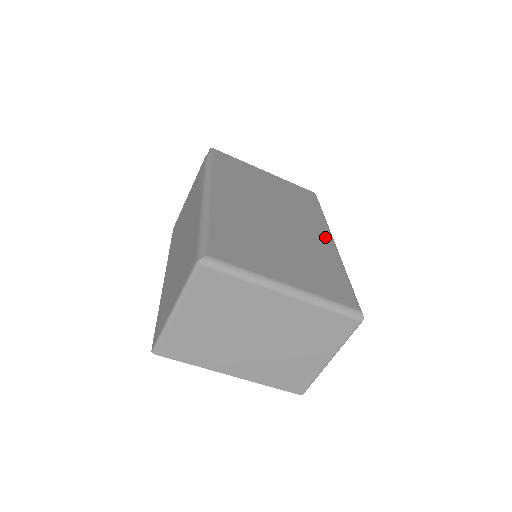
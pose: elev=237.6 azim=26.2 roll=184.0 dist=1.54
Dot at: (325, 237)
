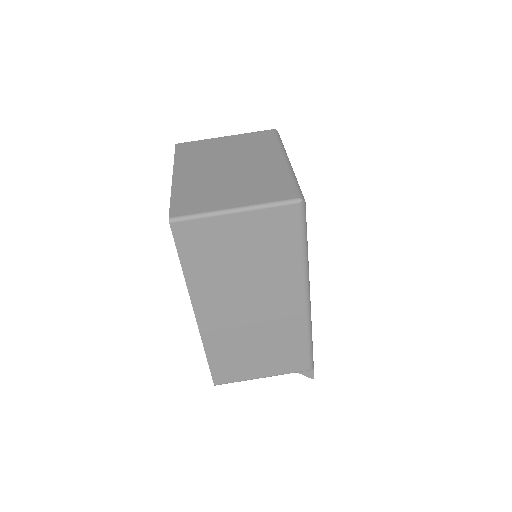
Dot at: occluded
